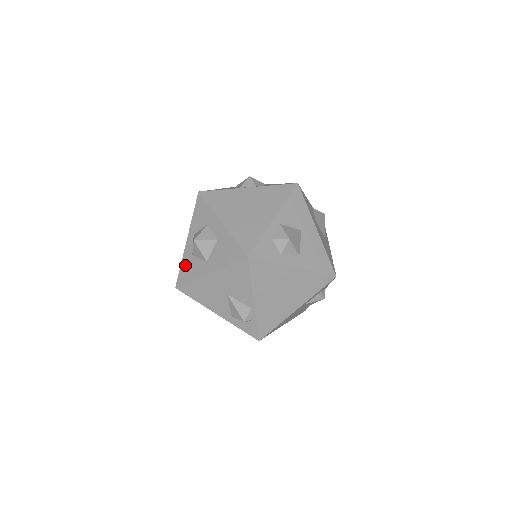
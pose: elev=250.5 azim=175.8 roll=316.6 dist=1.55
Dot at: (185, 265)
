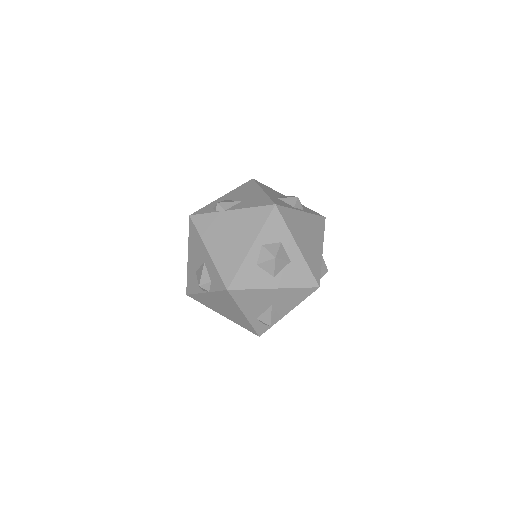
Dot at: (245, 271)
